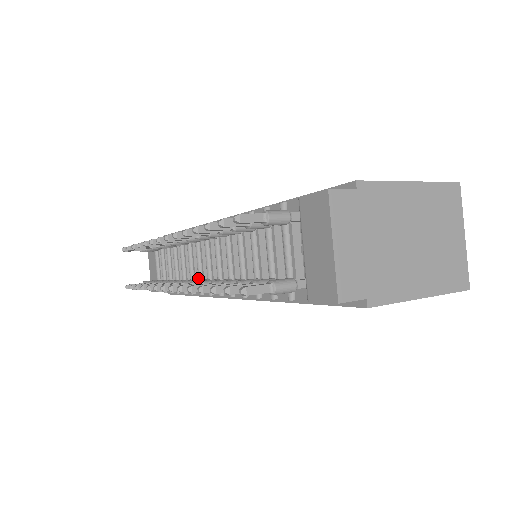
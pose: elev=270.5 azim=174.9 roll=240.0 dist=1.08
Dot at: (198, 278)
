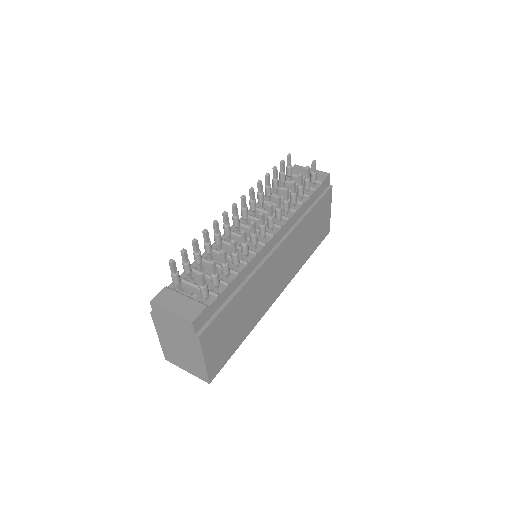
Dot at: occluded
